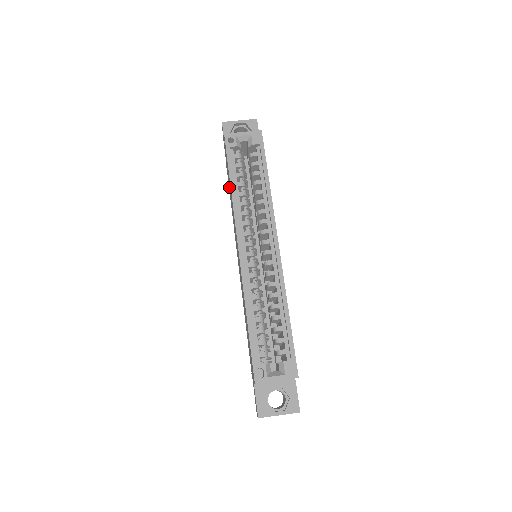
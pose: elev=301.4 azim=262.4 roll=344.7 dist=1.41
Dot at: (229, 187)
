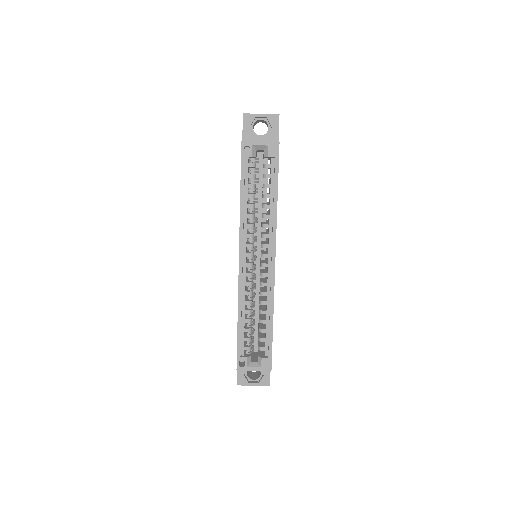
Dot at: occluded
